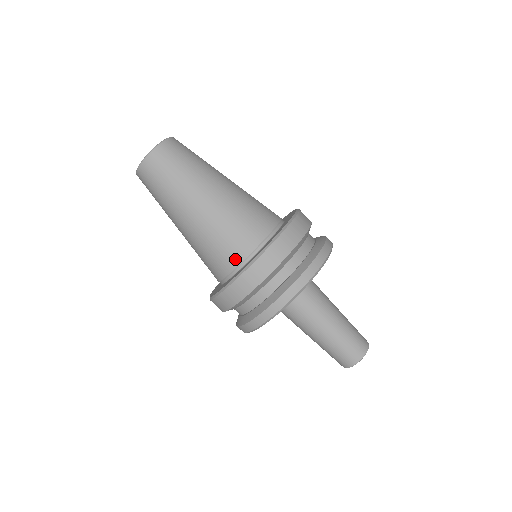
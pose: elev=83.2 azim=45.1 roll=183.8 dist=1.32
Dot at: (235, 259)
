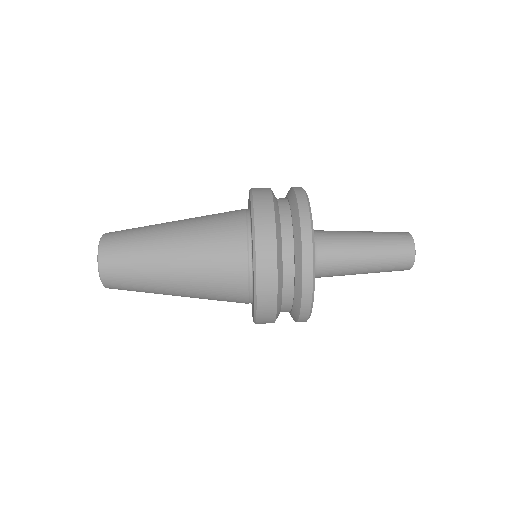
Dot at: (239, 216)
